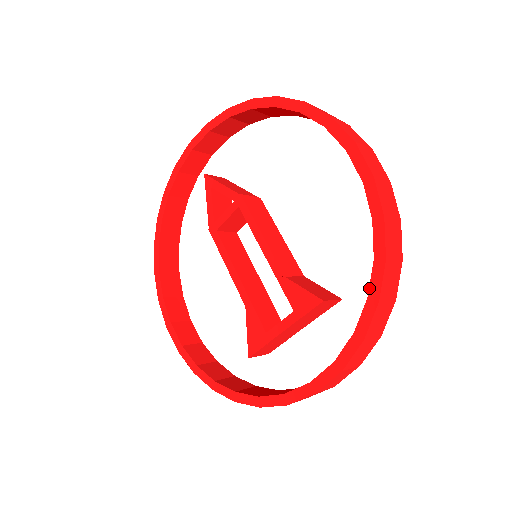
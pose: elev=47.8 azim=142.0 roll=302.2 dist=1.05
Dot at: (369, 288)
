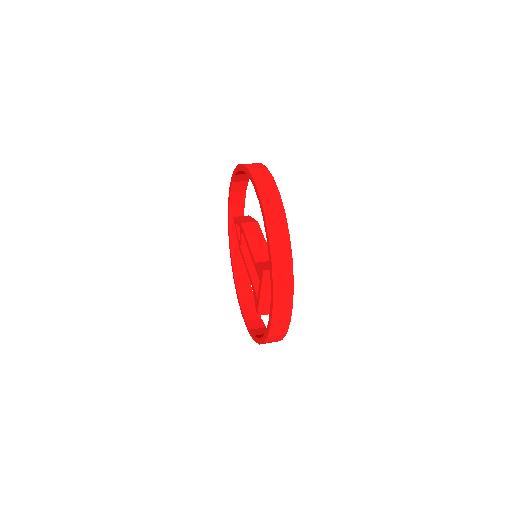
Dot at: (269, 256)
